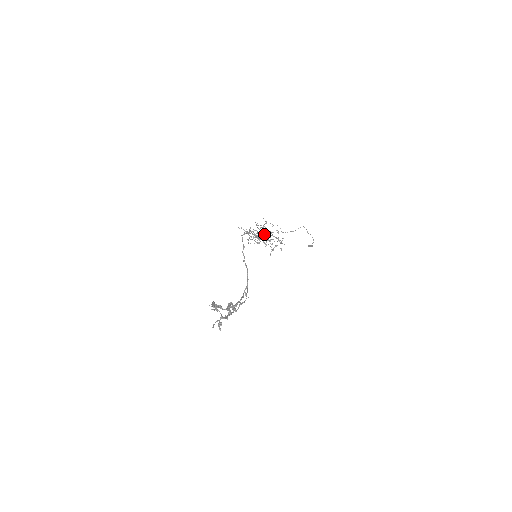
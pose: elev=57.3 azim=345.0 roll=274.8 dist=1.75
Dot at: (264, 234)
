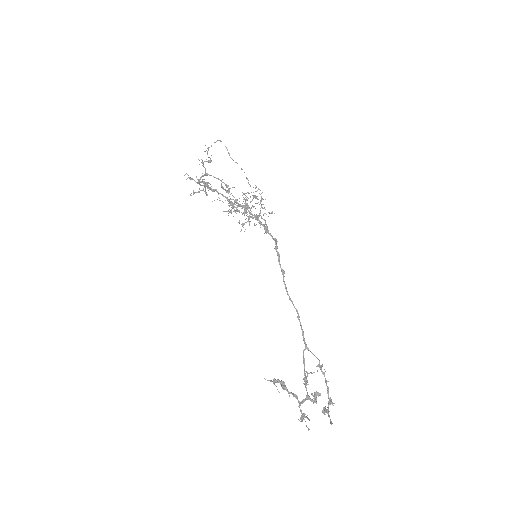
Dot at: (250, 208)
